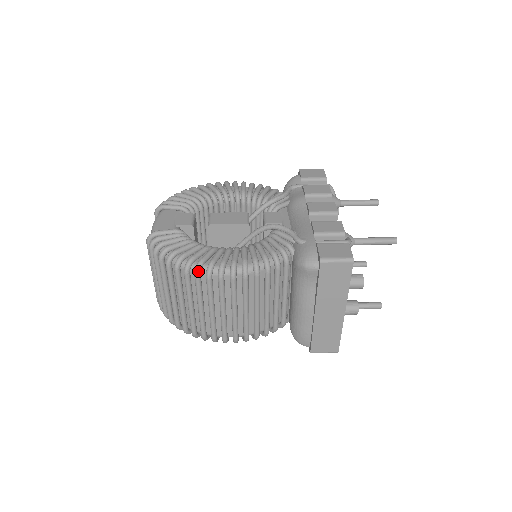
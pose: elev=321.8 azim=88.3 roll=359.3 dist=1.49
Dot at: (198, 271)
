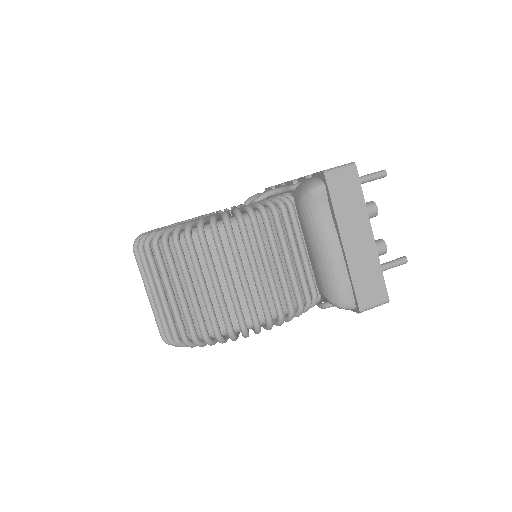
Dot at: (201, 227)
